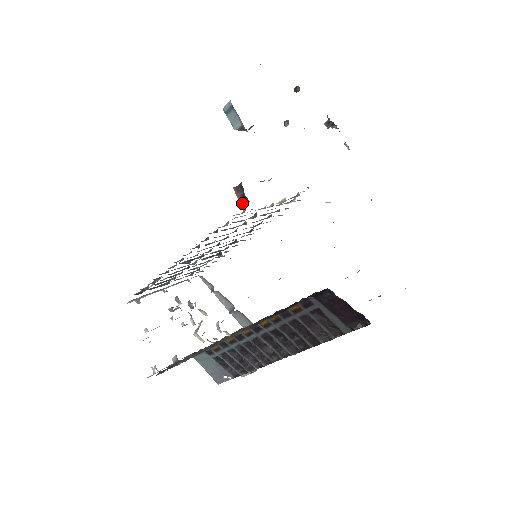
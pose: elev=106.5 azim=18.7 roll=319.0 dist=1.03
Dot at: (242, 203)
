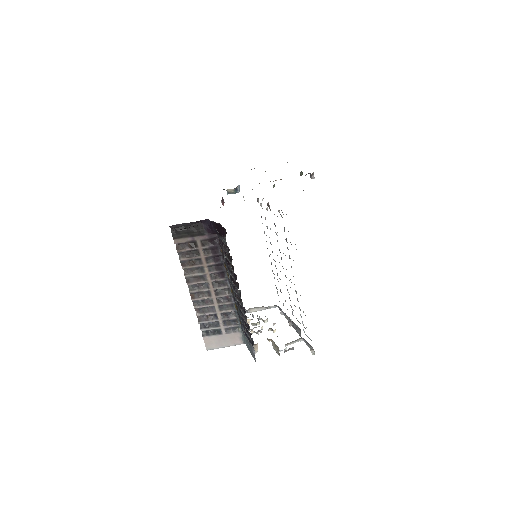
Dot at: occluded
